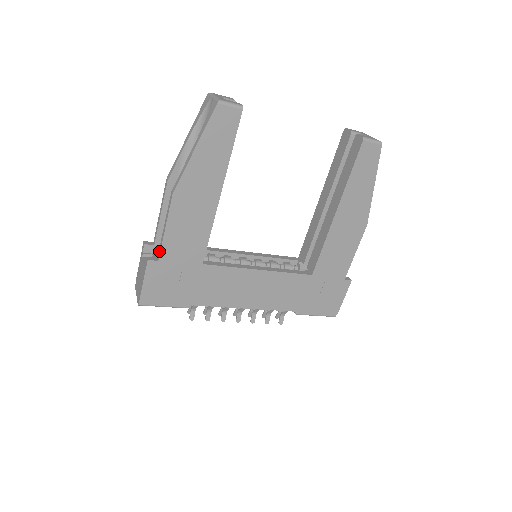
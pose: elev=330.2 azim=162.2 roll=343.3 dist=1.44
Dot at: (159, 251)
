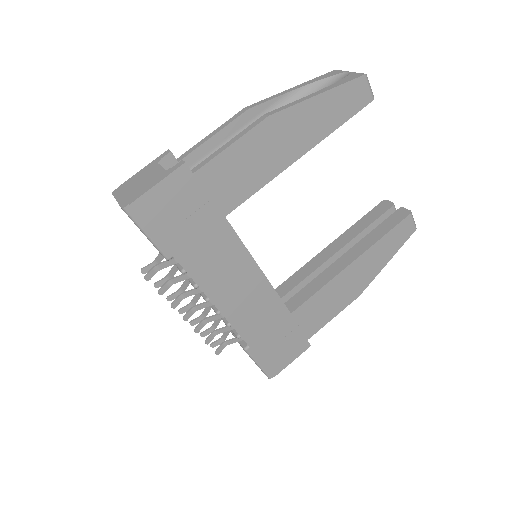
Dot at: (201, 164)
